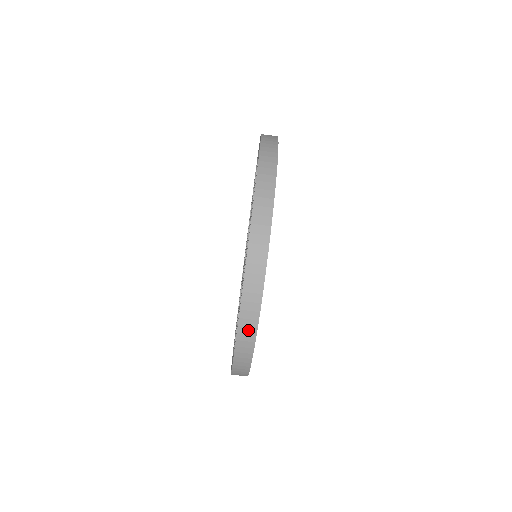
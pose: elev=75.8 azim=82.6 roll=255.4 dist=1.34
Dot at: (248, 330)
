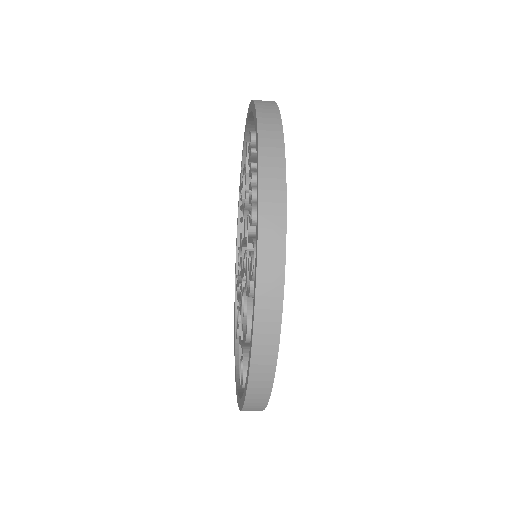
Dot at: occluded
